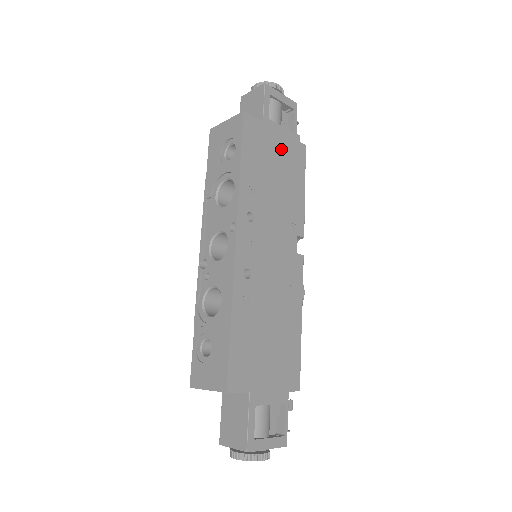
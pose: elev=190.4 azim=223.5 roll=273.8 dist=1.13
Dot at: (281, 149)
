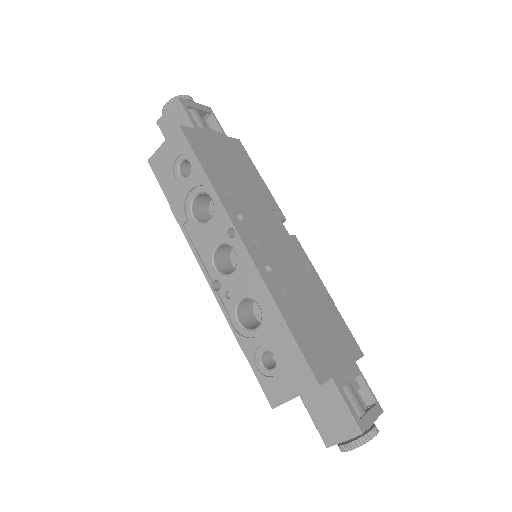
Dot at: (225, 149)
